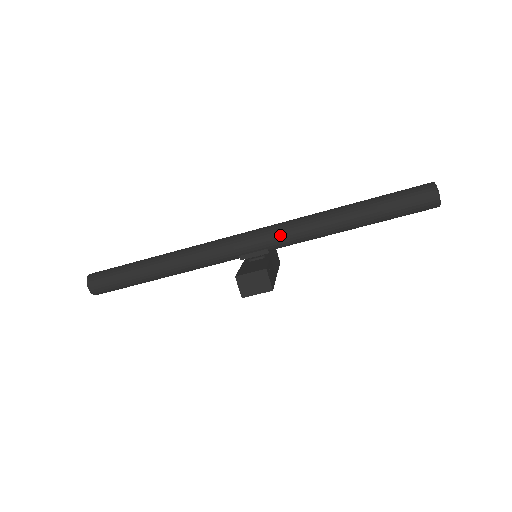
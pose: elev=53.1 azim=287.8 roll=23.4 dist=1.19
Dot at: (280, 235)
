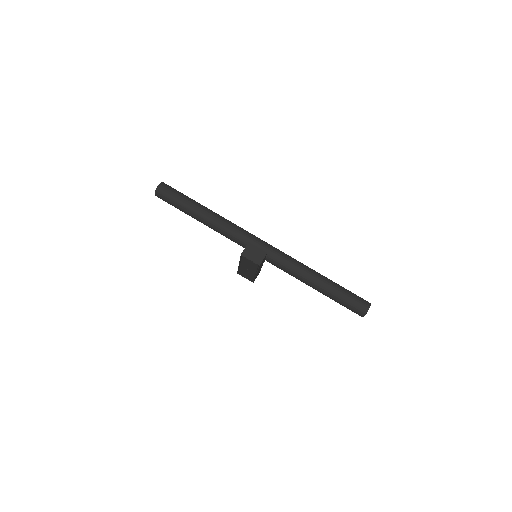
Dot at: (280, 255)
